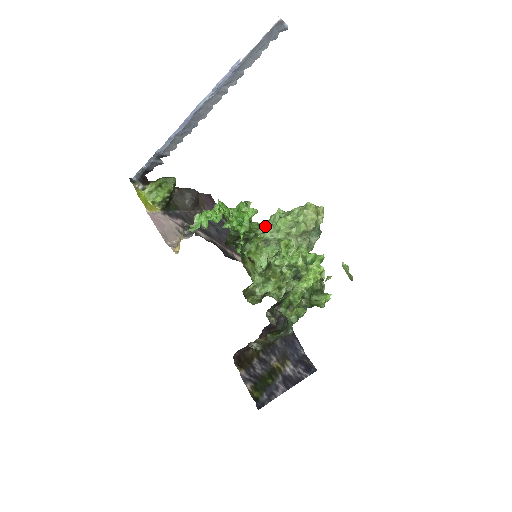
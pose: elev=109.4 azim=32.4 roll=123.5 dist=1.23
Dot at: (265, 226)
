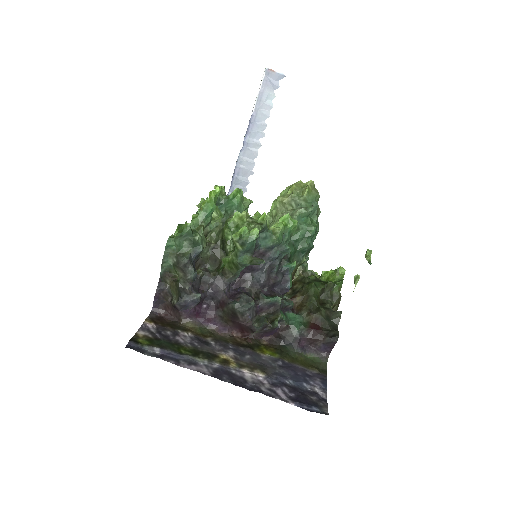
Dot at: occluded
